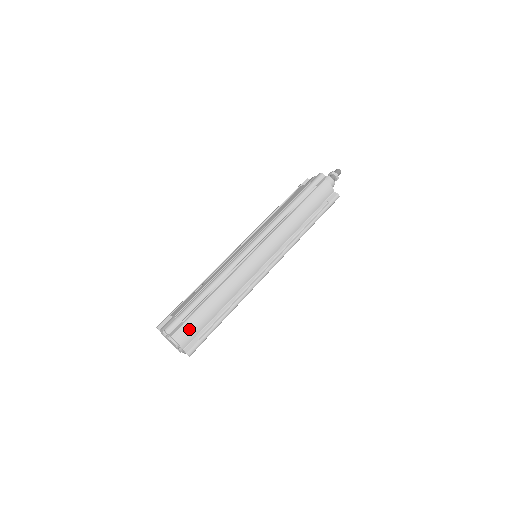
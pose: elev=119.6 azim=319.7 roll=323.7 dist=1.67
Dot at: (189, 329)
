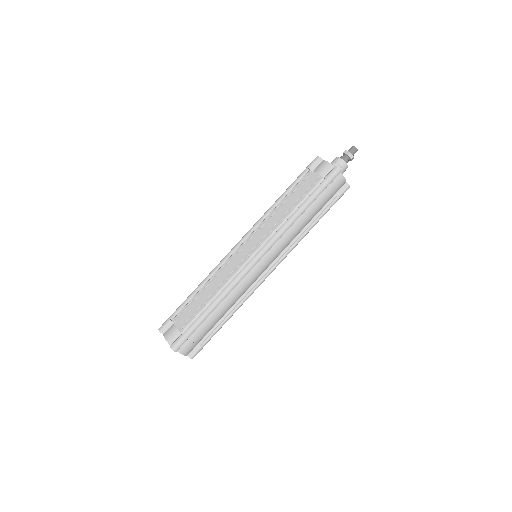
Dot at: (193, 342)
